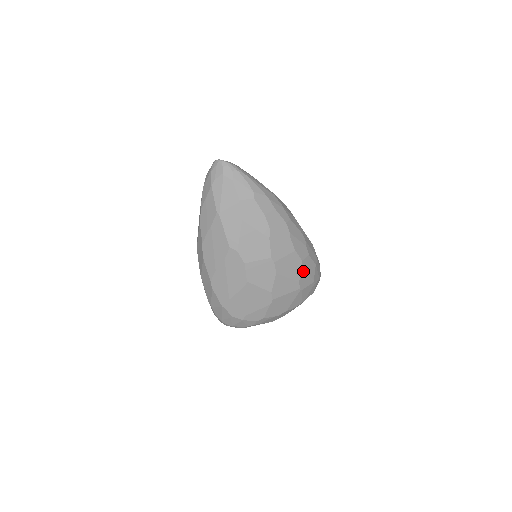
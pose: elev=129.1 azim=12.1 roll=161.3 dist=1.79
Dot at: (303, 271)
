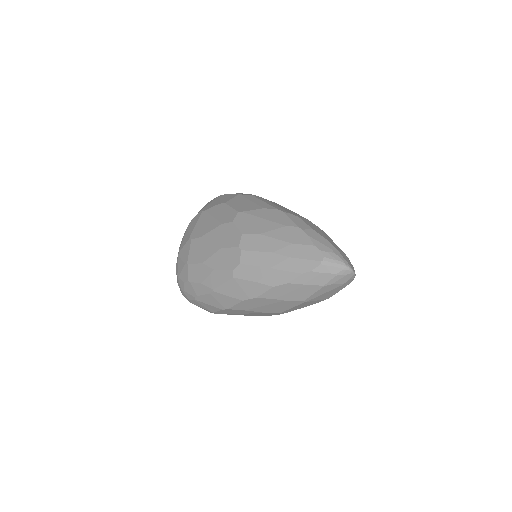
Dot at: occluded
